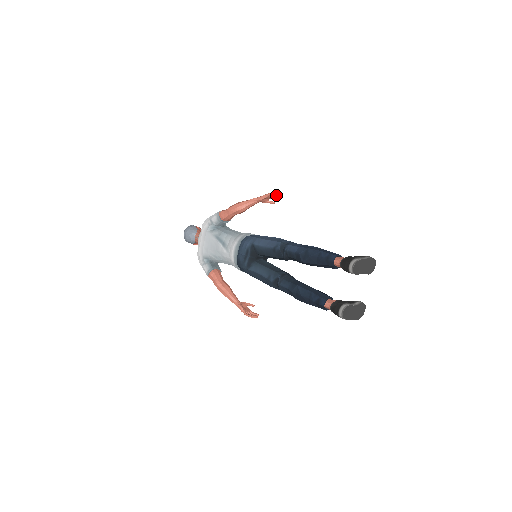
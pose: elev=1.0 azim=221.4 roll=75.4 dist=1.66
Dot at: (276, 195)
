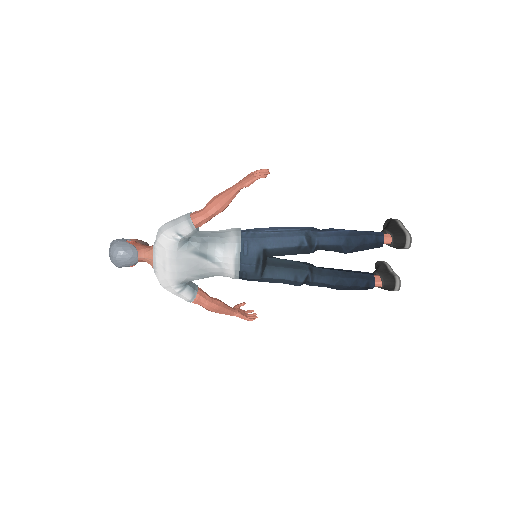
Dot at: (266, 174)
